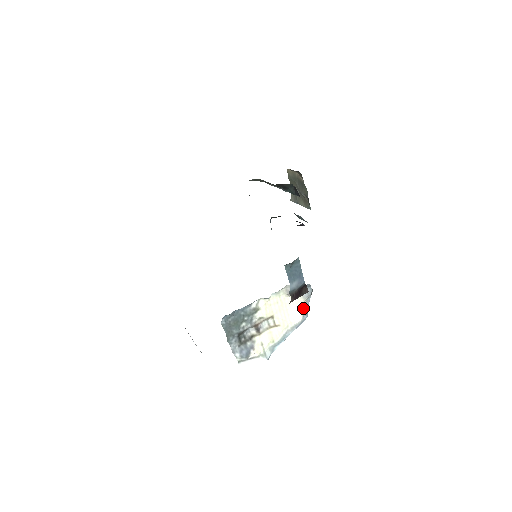
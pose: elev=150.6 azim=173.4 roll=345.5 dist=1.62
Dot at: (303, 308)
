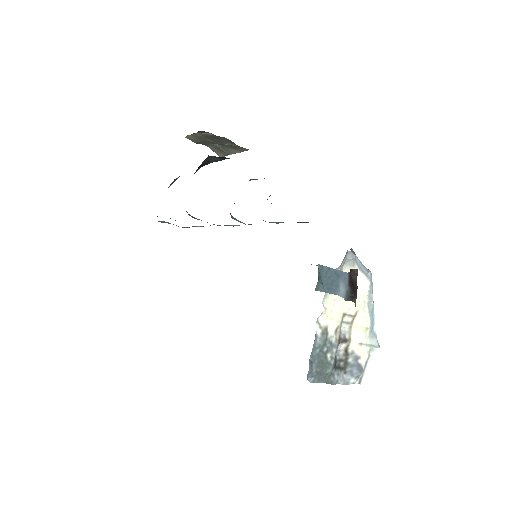
Dot at: (360, 272)
